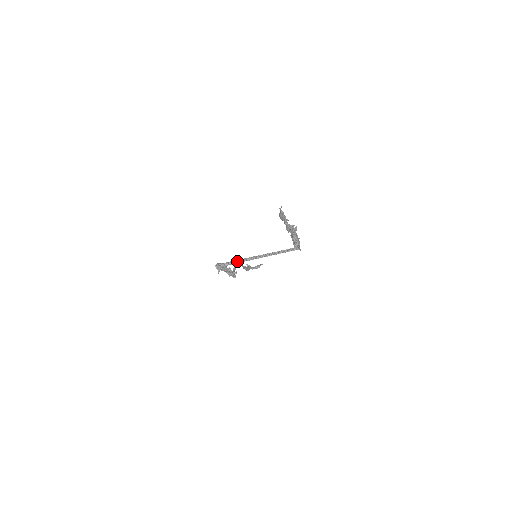
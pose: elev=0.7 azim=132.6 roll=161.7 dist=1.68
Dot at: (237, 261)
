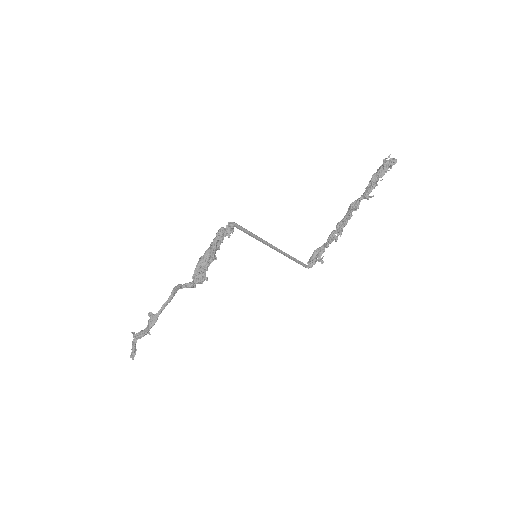
Dot at: (252, 236)
